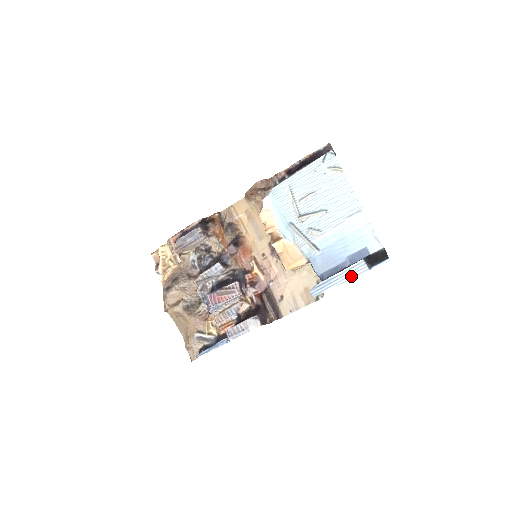
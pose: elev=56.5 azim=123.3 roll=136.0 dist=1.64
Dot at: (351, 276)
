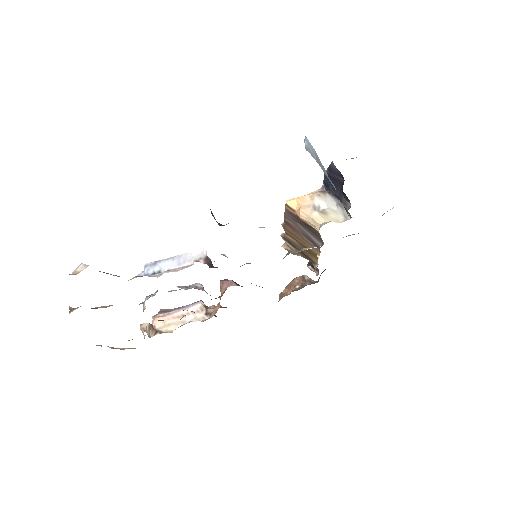
Dot at: occluded
